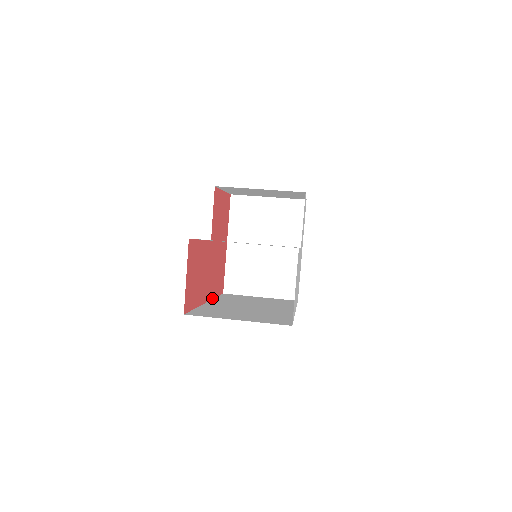
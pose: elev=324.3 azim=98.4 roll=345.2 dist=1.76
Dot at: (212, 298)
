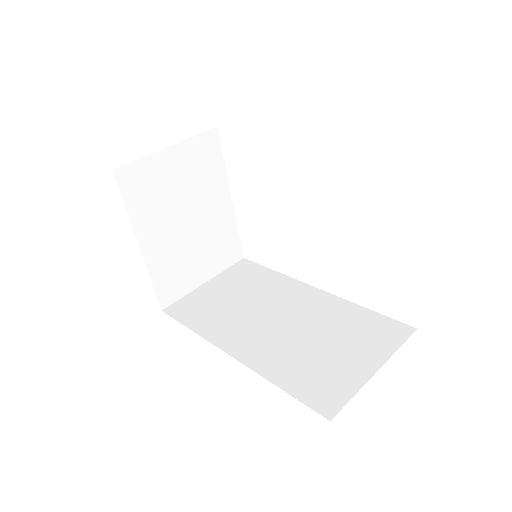
Dot at: occluded
